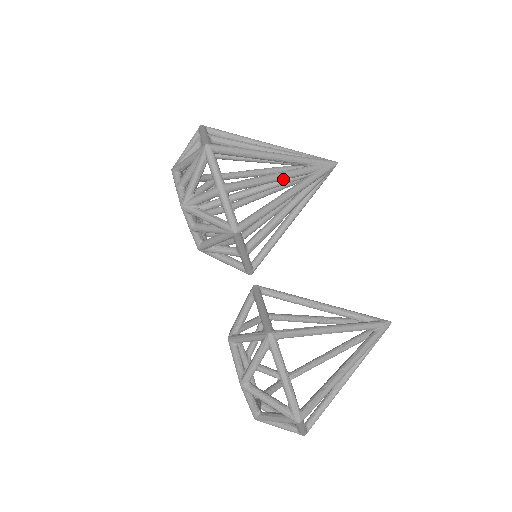
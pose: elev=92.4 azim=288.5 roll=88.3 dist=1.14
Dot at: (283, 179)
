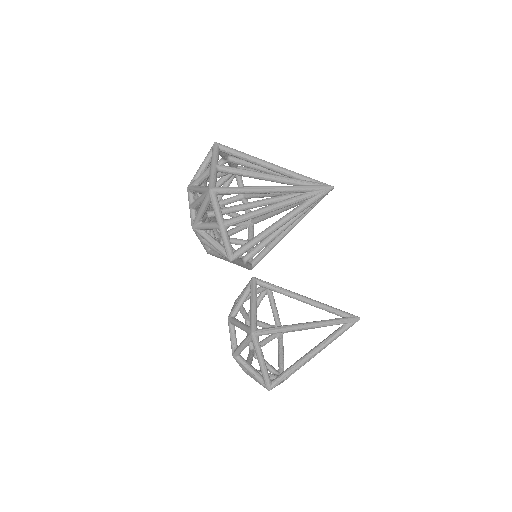
Dot at: (278, 209)
